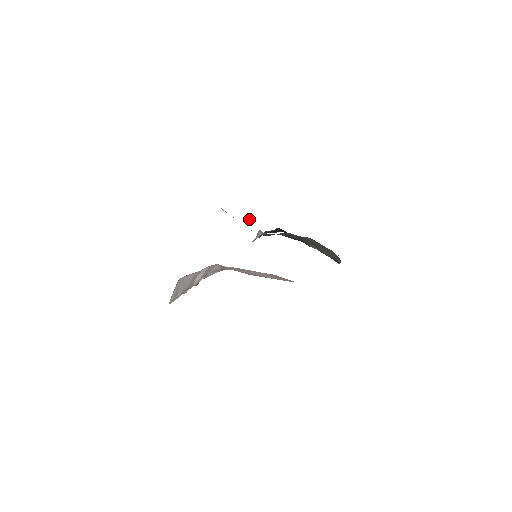
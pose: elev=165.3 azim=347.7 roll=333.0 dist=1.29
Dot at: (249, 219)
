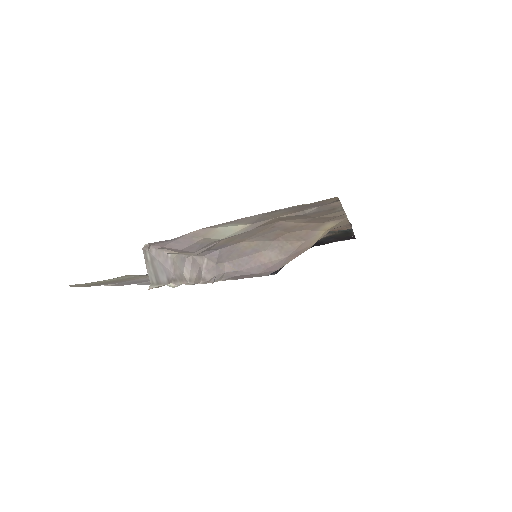
Dot at: occluded
